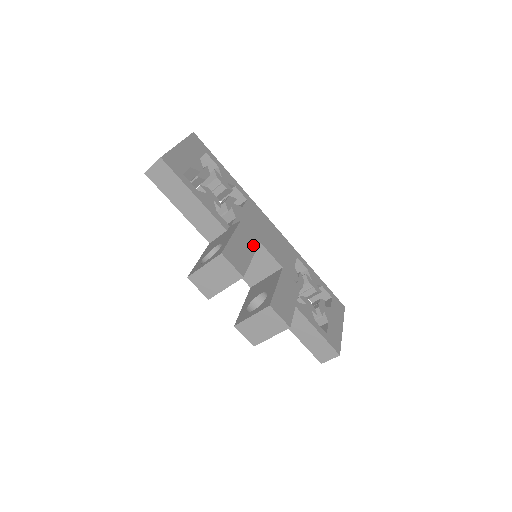
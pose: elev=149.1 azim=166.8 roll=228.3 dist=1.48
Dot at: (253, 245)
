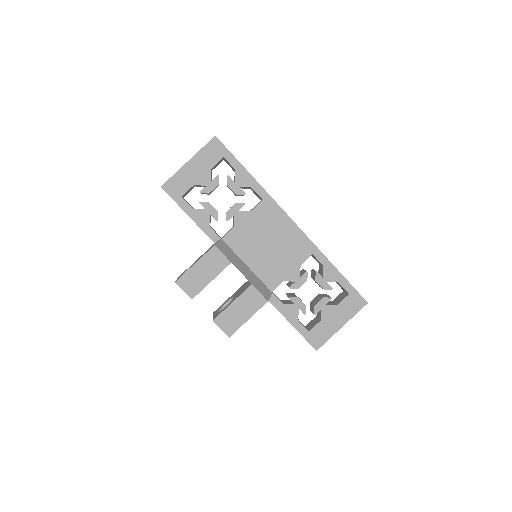
Dot at: (220, 267)
